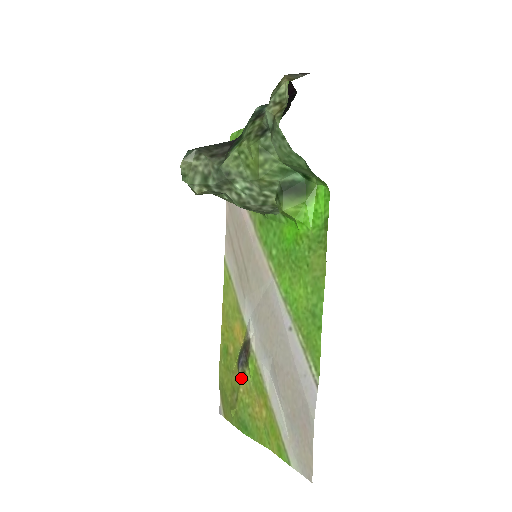
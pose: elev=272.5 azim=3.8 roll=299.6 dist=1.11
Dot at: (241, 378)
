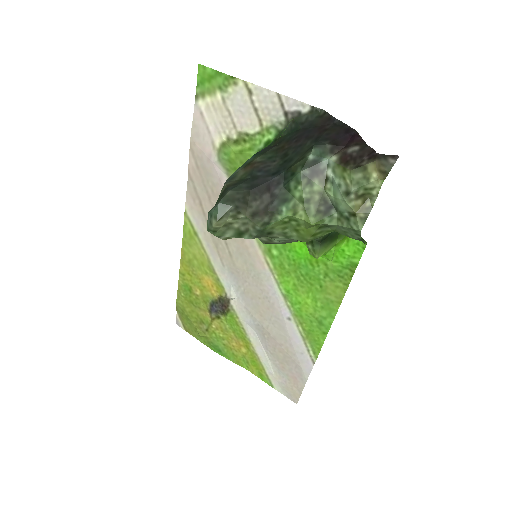
Dot at: (214, 319)
